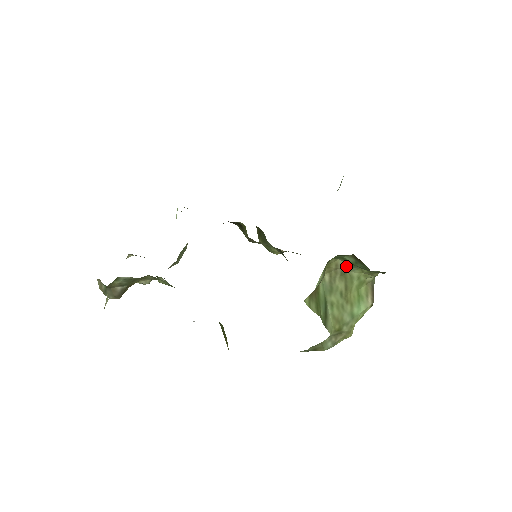
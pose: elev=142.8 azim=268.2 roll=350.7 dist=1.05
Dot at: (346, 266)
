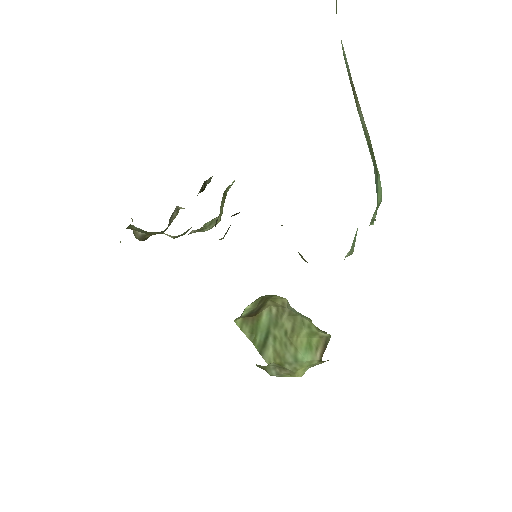
Dot at: (294, 309)
